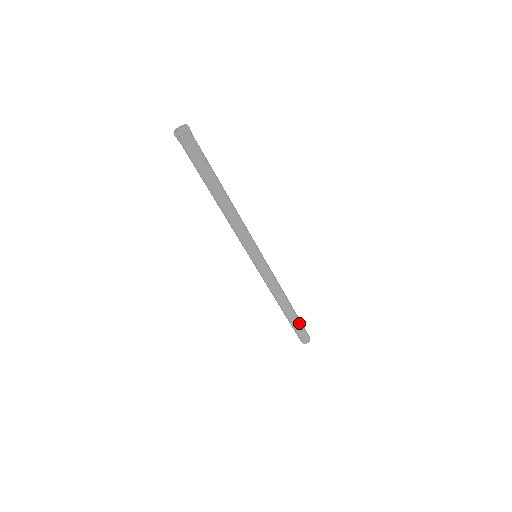
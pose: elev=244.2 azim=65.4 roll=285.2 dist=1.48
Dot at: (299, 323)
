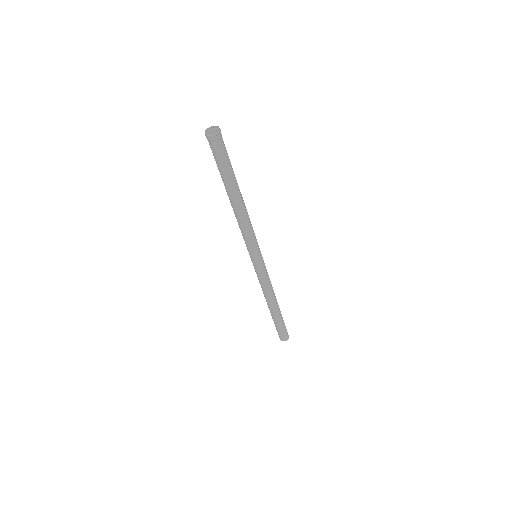
Dot at: (282, 322)
